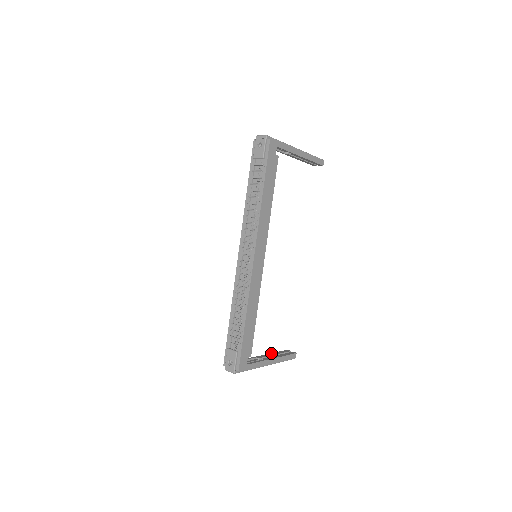
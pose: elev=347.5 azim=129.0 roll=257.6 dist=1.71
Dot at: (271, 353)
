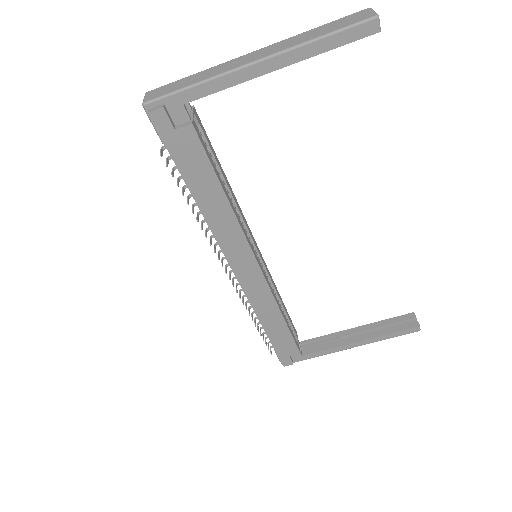
Dot at: (371, 323)
